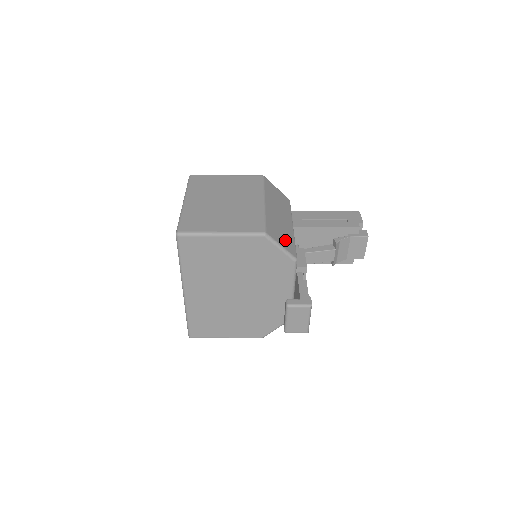
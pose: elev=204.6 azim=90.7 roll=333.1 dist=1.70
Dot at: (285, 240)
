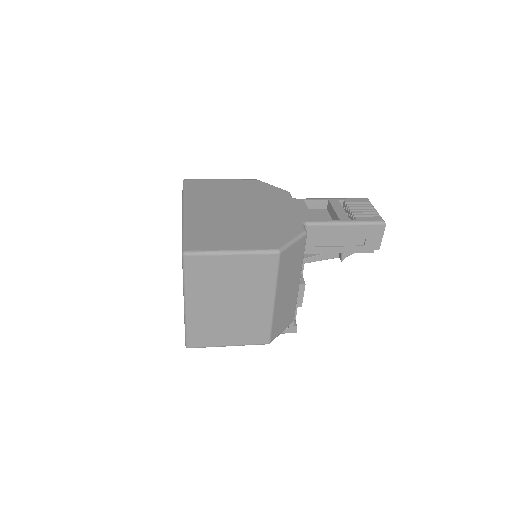
Dot at: (287, 318)
